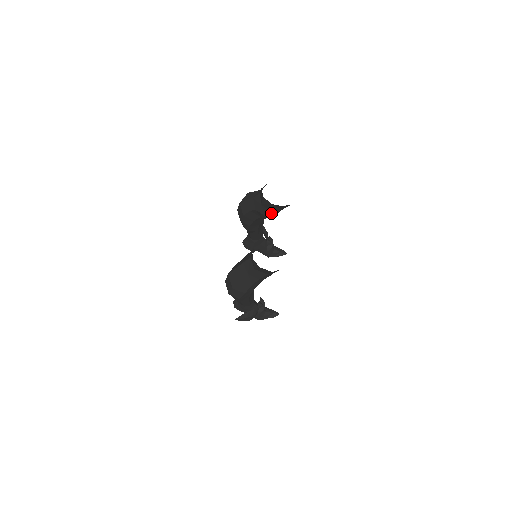
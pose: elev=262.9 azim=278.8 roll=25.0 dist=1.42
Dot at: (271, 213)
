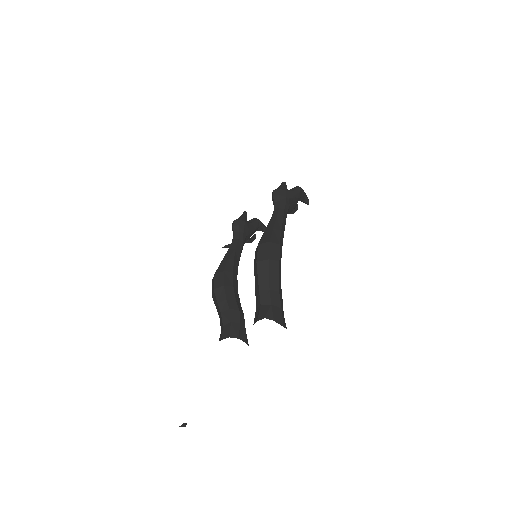
Dot at: occluded
